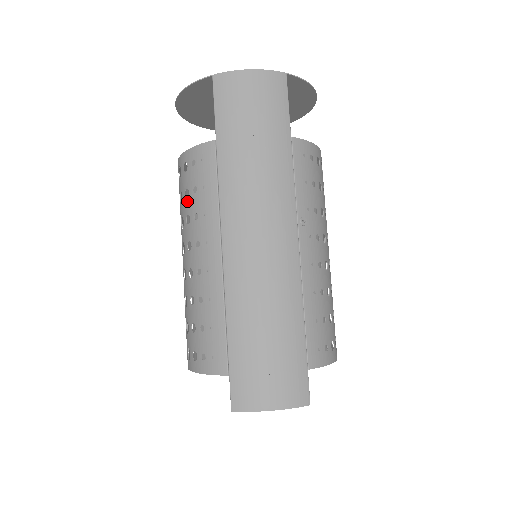
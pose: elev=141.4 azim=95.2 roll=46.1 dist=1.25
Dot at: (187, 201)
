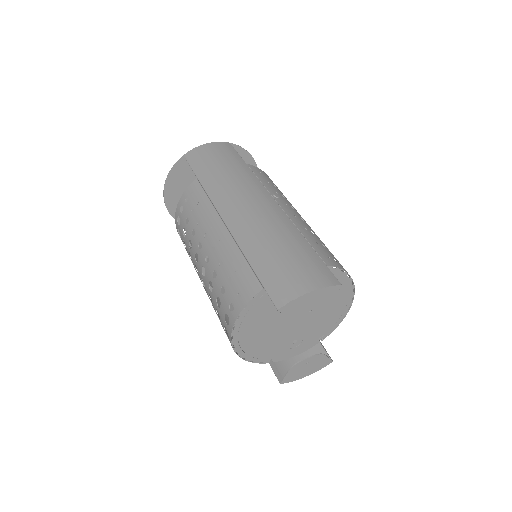
Dot at: (189, 224)
